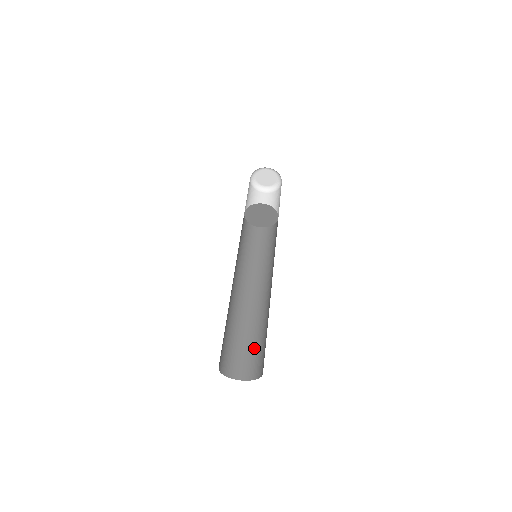
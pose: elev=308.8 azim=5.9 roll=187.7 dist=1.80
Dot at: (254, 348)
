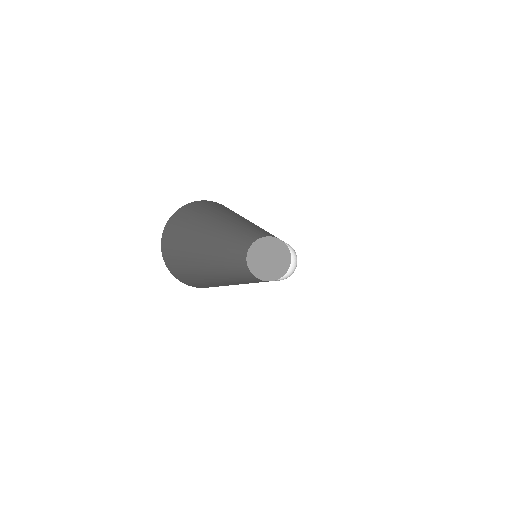
Dot at: occluded
